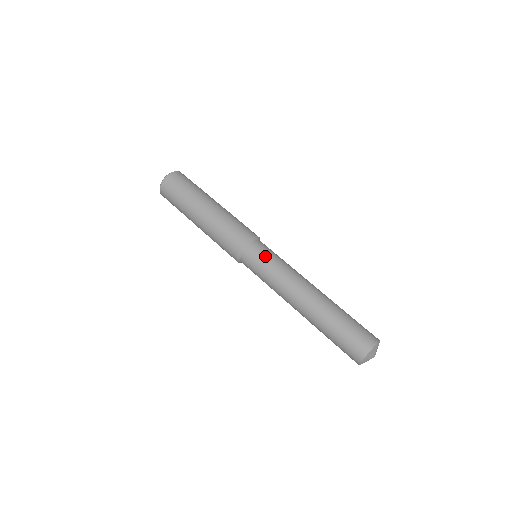
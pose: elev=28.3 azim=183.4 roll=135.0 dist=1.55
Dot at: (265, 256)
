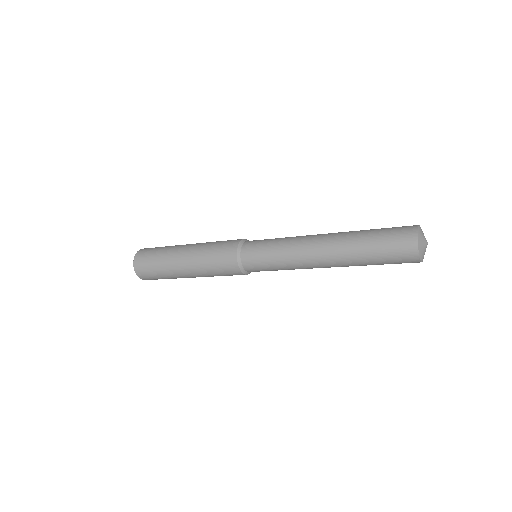
Dot at: (267, 239)
